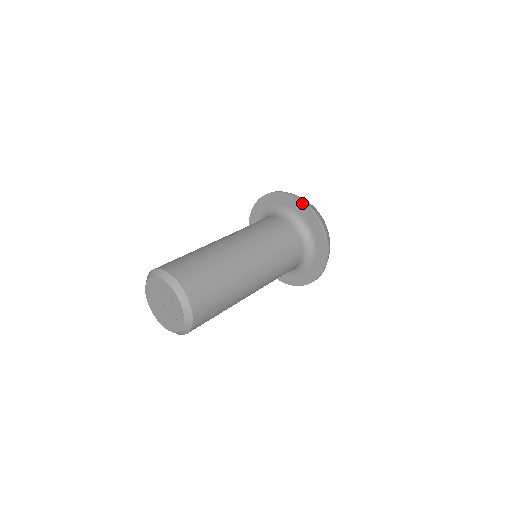
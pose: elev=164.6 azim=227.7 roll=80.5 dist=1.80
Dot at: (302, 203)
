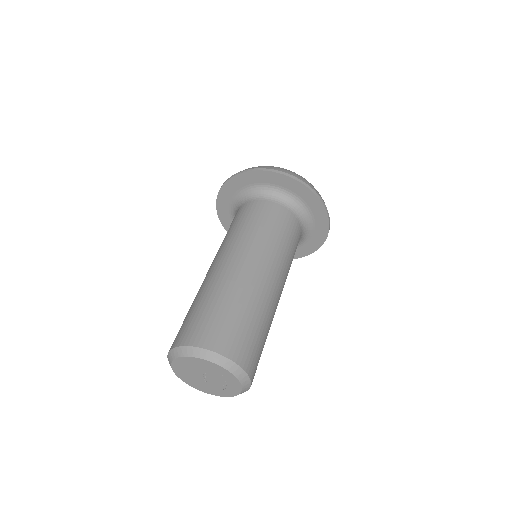
Dot at: (304, 187)
